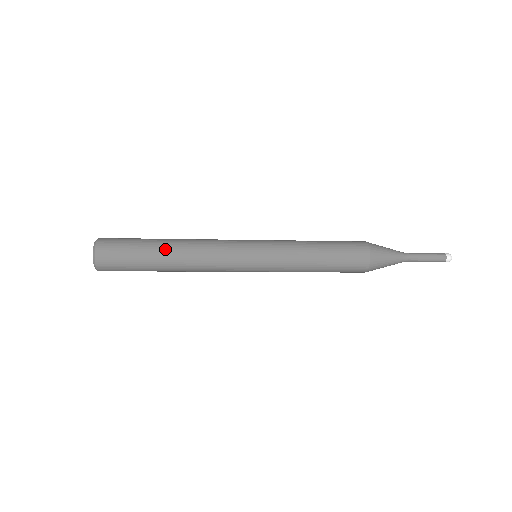
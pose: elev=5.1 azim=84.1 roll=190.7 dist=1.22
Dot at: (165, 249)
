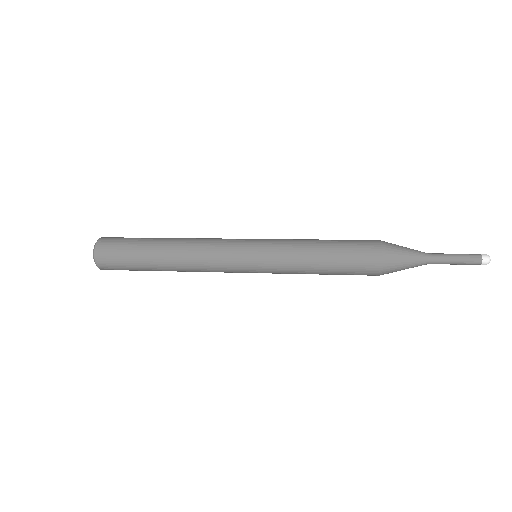
Dot at: (162, 241)
